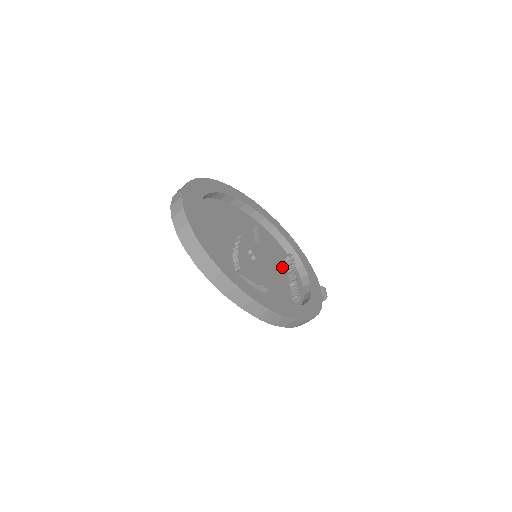
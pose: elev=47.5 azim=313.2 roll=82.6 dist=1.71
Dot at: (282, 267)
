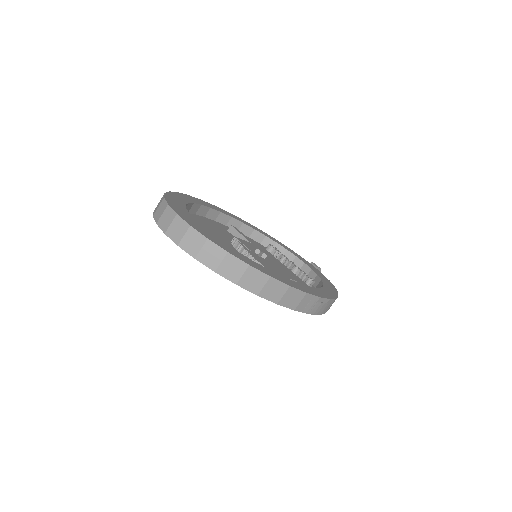
Dot at: (274, 259)
